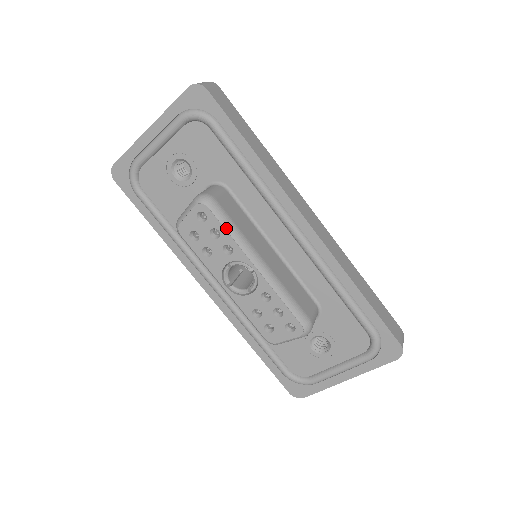
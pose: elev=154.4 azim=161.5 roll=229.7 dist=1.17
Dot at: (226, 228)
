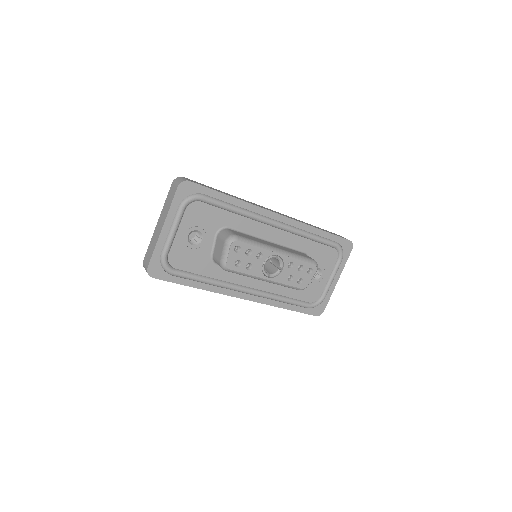
Dot at: (253, 245)
